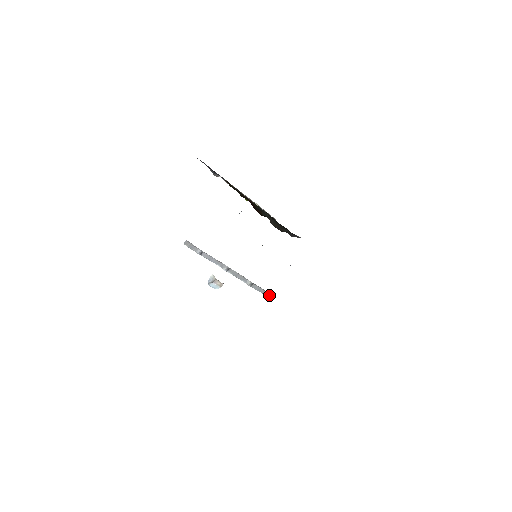
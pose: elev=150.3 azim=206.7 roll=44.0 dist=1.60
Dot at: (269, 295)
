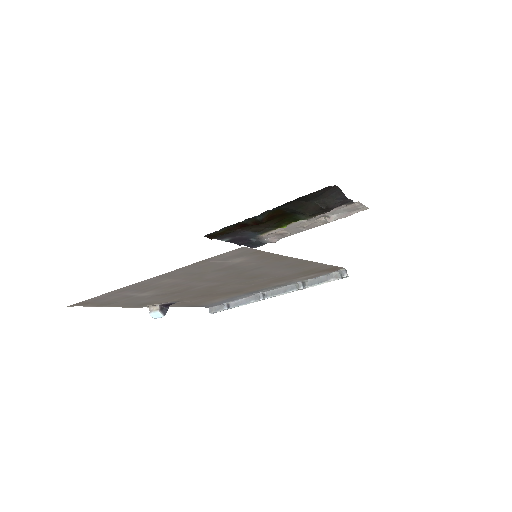
Dot at: (339, 275)
